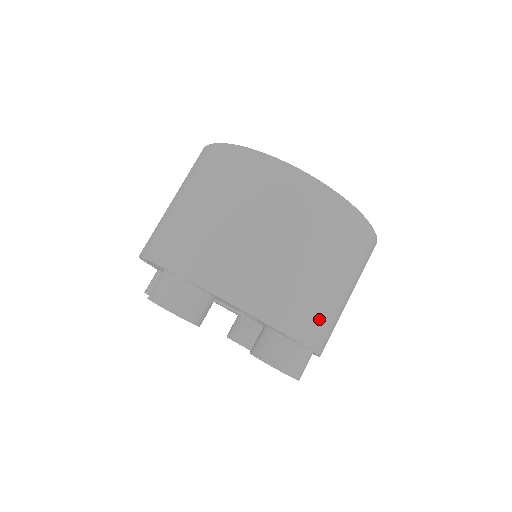
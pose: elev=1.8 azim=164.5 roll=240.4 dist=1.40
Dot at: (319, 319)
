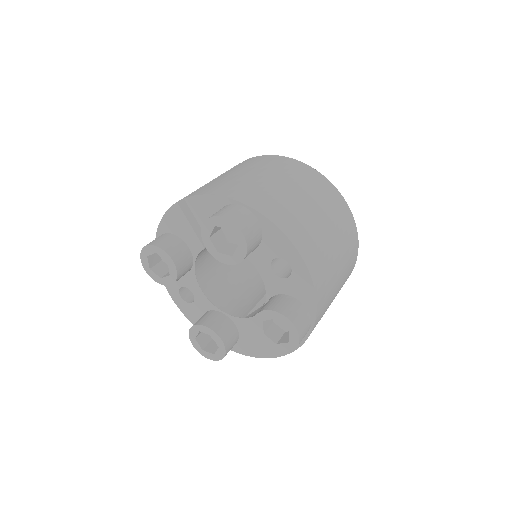
Dot at: (326, 298)
